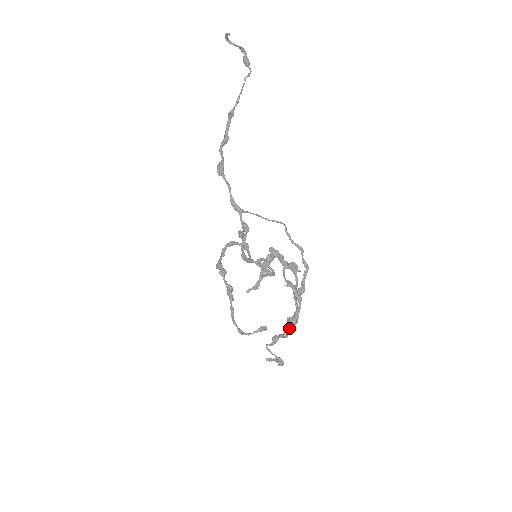
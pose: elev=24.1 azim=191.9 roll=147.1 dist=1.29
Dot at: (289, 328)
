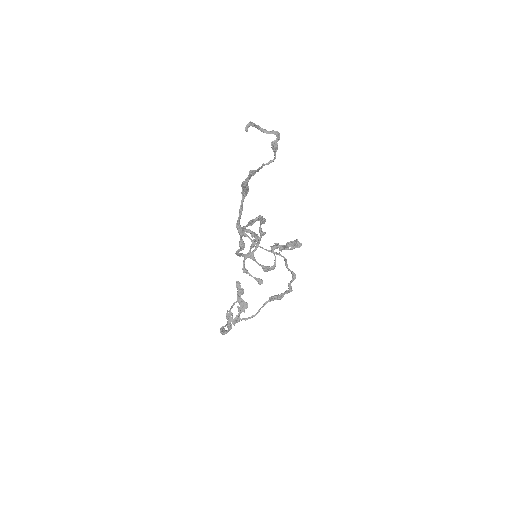
Dot at: occluded
